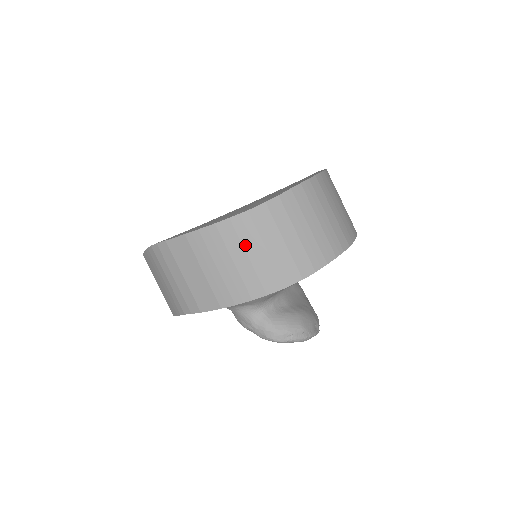
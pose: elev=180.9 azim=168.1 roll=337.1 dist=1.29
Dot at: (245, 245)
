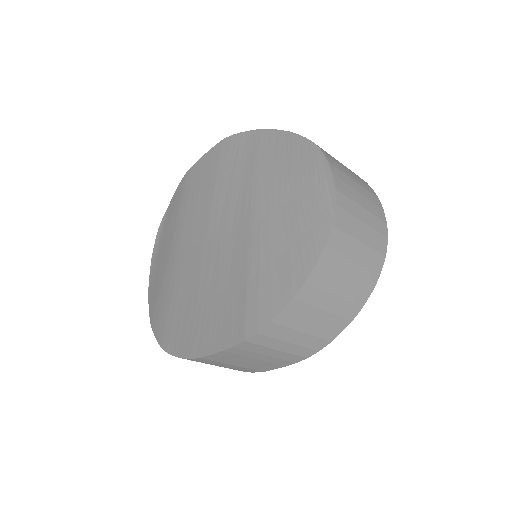
Dot at: (348, 255)
